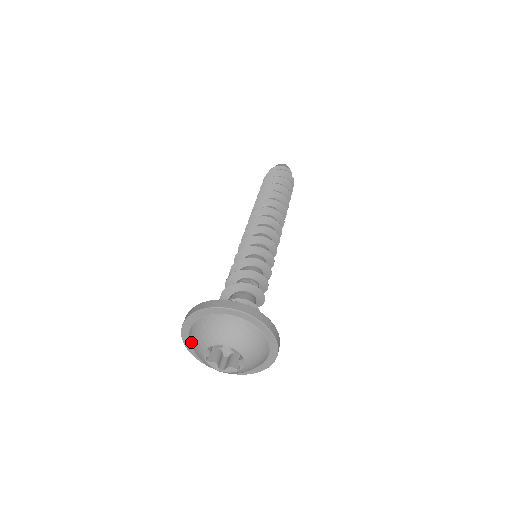
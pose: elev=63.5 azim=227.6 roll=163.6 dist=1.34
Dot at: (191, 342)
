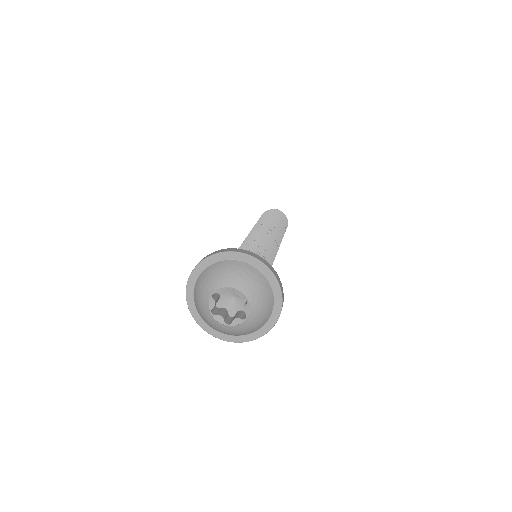
Dot at: (196, 301)
